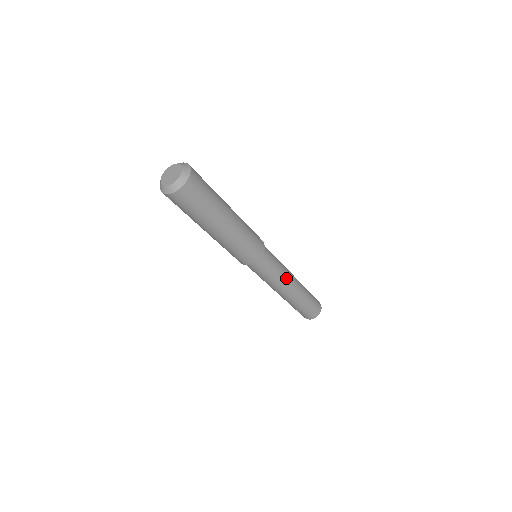
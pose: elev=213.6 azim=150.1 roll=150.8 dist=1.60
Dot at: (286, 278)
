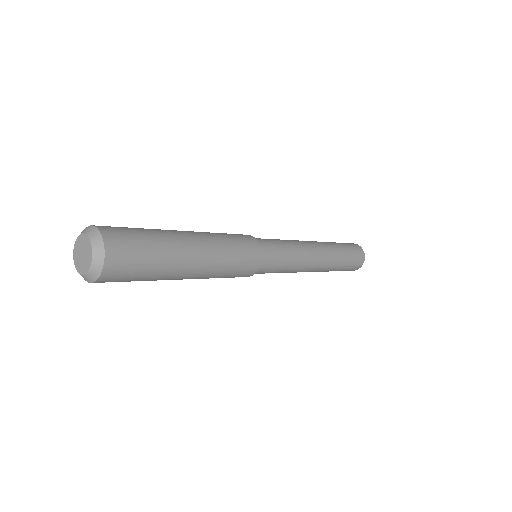
Dot at: (302, 268)
